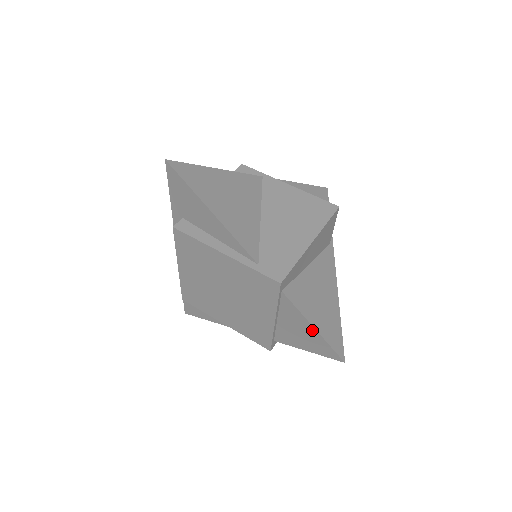
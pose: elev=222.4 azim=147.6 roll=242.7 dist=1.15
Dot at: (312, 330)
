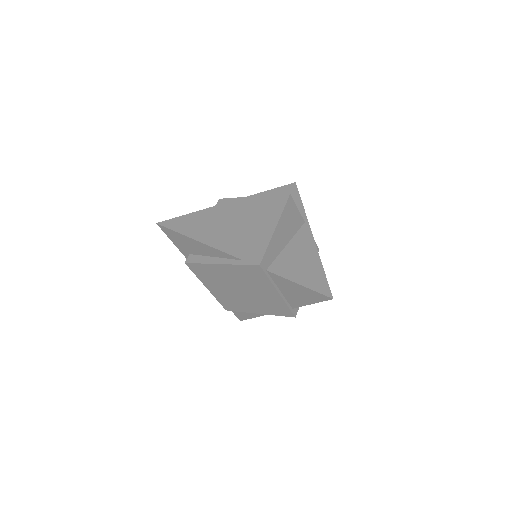
Dot at: (300, 287)
